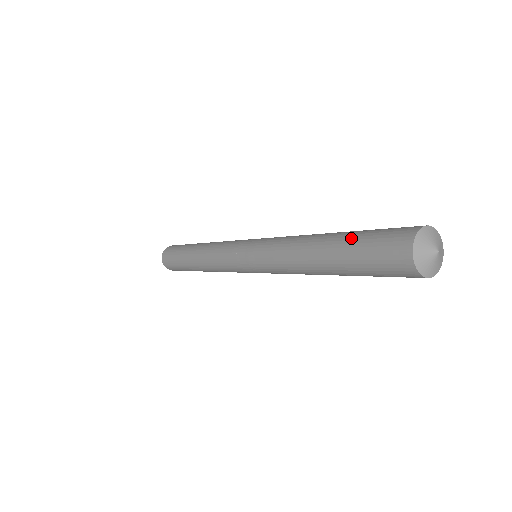
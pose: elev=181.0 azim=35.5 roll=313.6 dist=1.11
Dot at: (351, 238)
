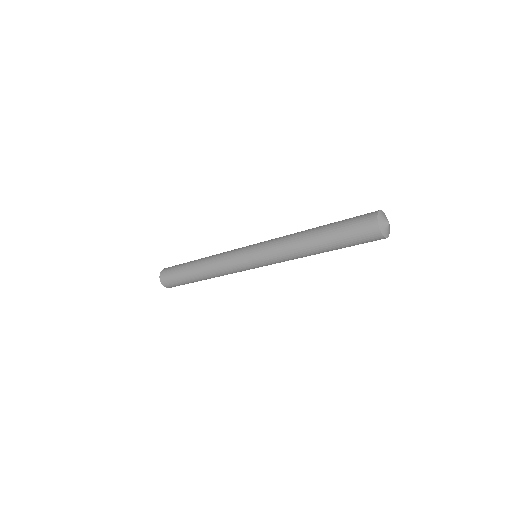
Dot at: (337, 222)
